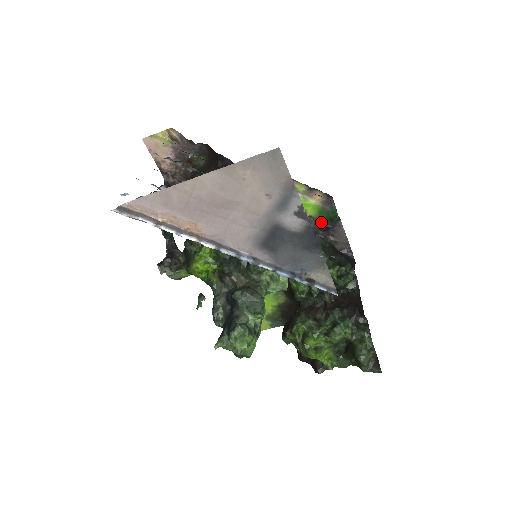
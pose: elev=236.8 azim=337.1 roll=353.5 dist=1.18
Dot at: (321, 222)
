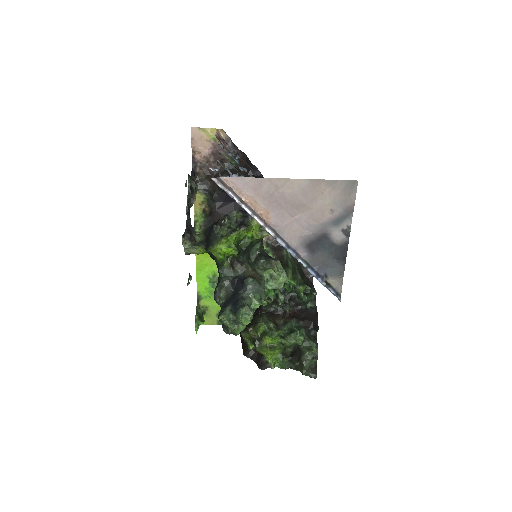
Dot at: occluded
